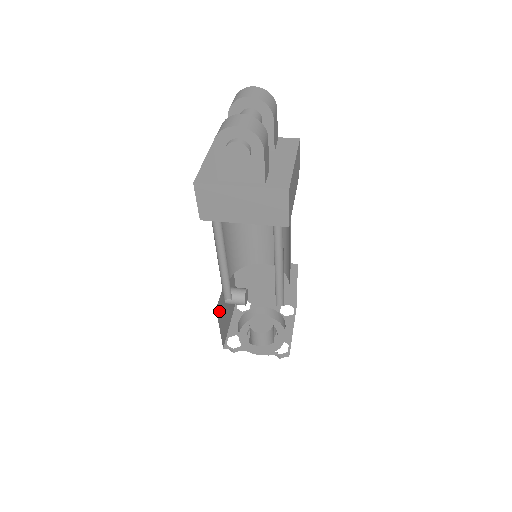
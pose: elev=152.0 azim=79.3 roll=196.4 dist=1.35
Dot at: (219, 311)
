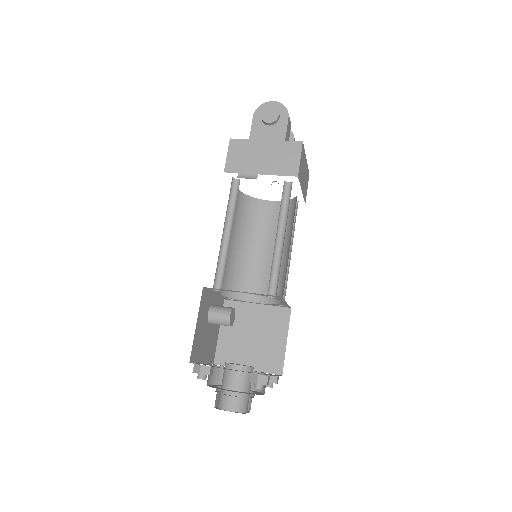
Dot at: (203, 303)
